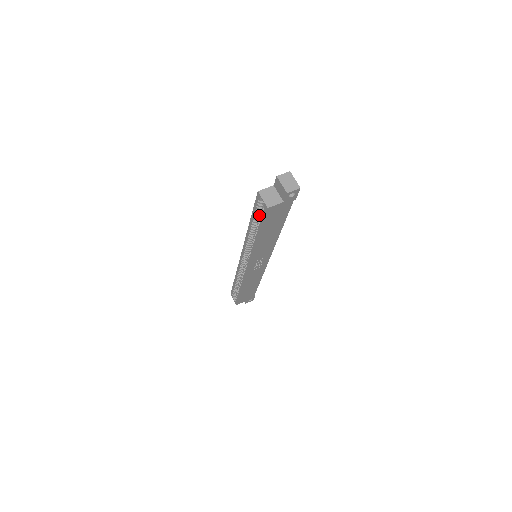
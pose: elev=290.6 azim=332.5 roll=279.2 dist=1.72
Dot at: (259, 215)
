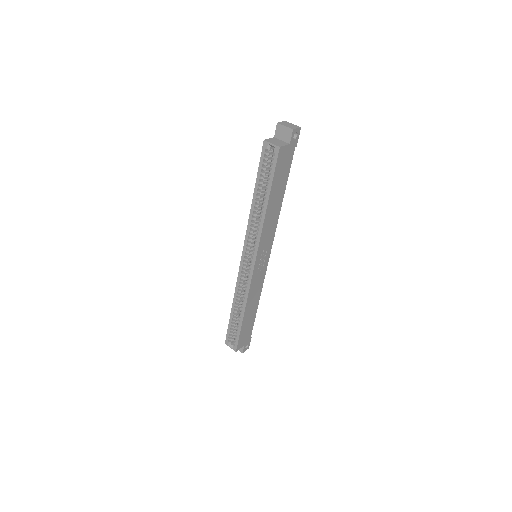
Dot at: (265, 176)
